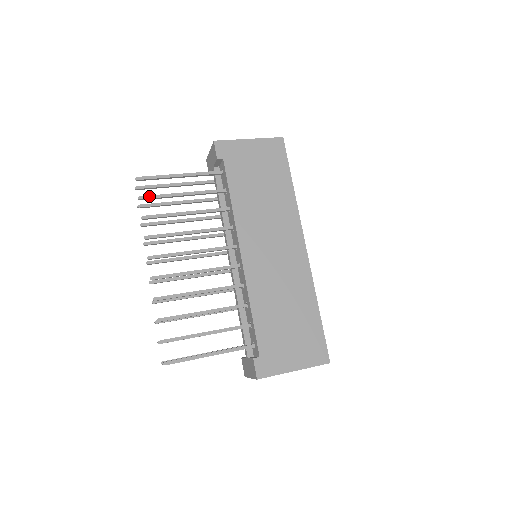
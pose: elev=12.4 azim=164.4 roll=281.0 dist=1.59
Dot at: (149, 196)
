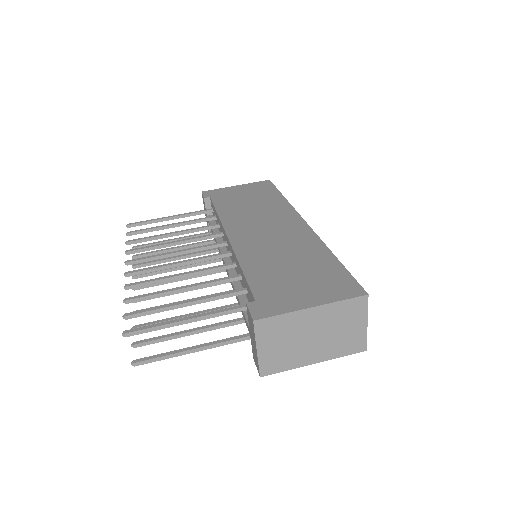
Dot at: (137, 230)
